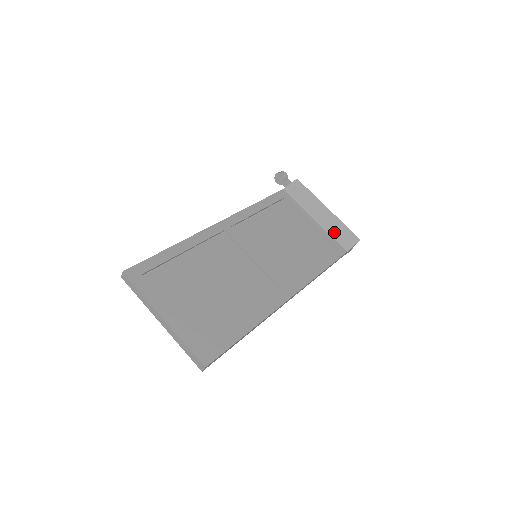
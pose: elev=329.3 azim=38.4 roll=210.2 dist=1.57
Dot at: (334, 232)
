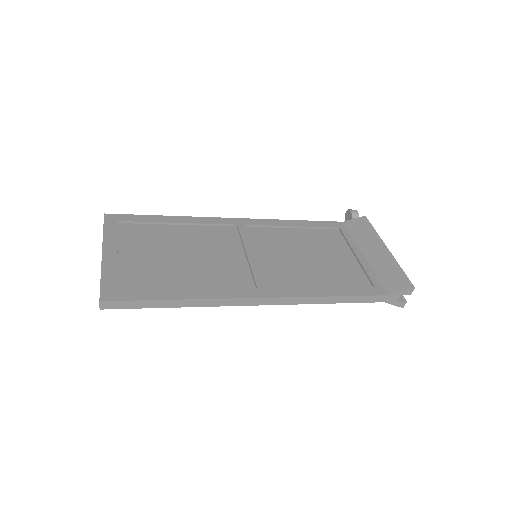
Dot at: (382, 272)
